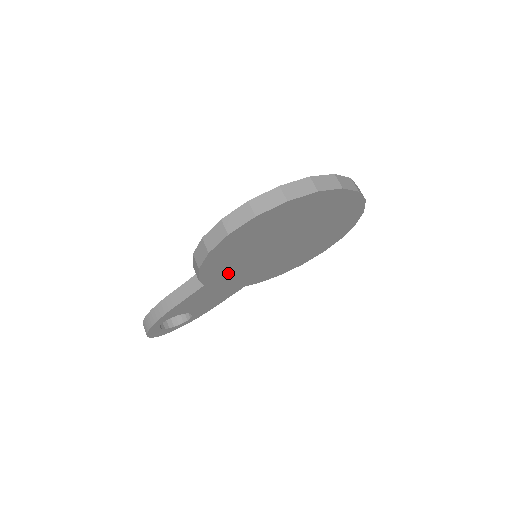
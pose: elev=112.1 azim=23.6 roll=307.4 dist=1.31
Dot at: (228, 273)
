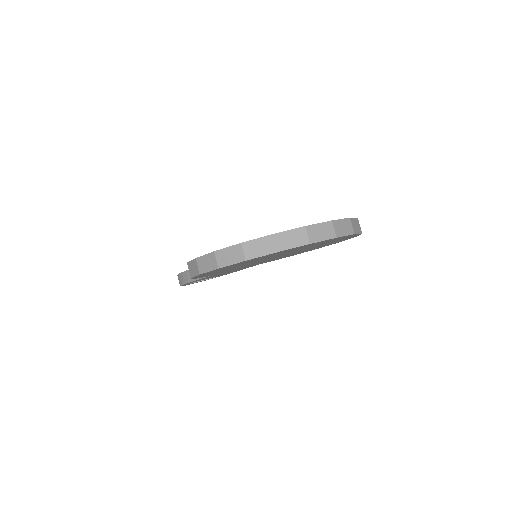
Dot at: occluded
